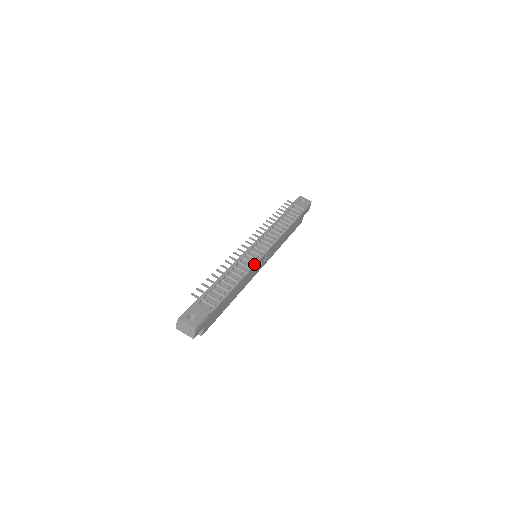
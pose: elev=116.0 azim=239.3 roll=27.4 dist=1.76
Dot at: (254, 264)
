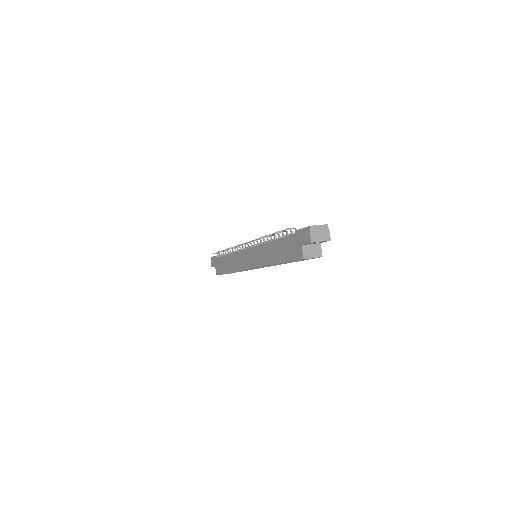
Dot at: occluded
